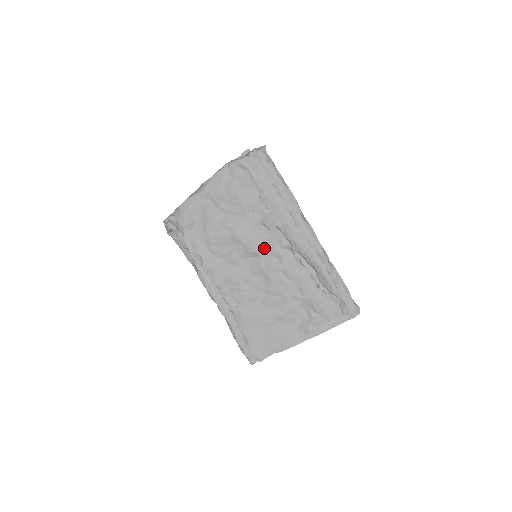
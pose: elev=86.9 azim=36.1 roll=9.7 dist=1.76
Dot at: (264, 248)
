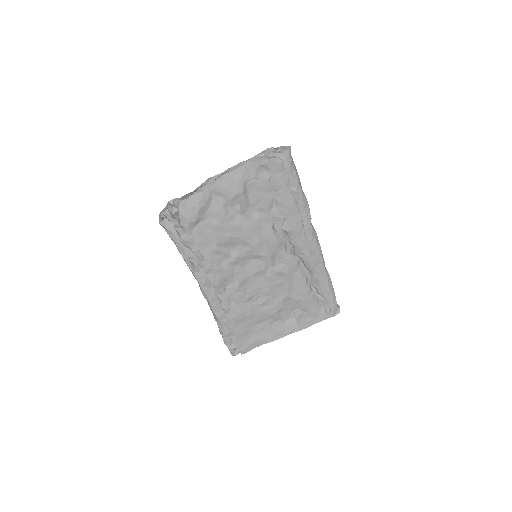
Dot at: (270, 252)
